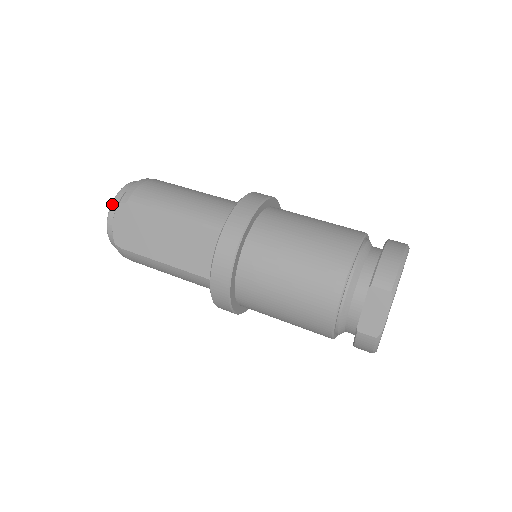
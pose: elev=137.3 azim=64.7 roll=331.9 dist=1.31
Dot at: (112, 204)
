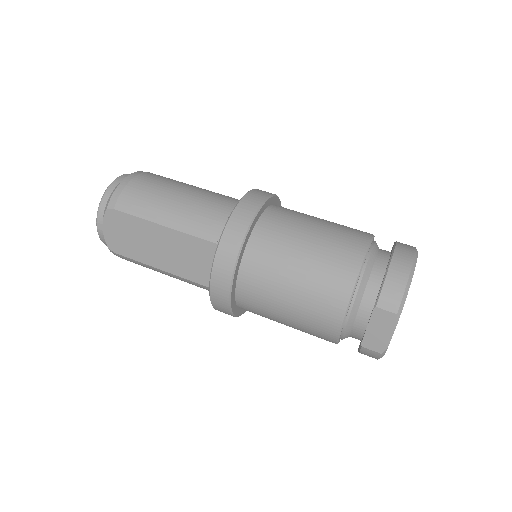
Dot at: (99, 208)
